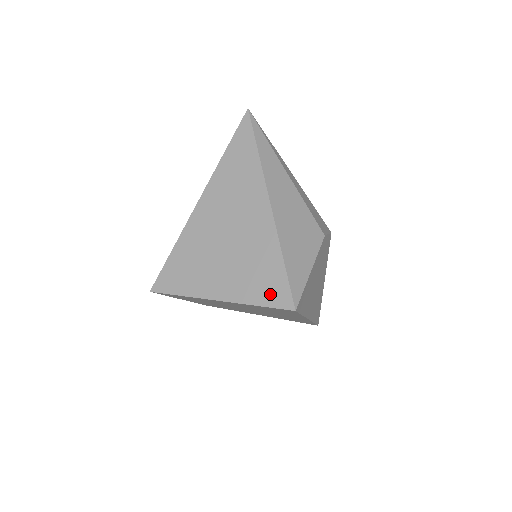
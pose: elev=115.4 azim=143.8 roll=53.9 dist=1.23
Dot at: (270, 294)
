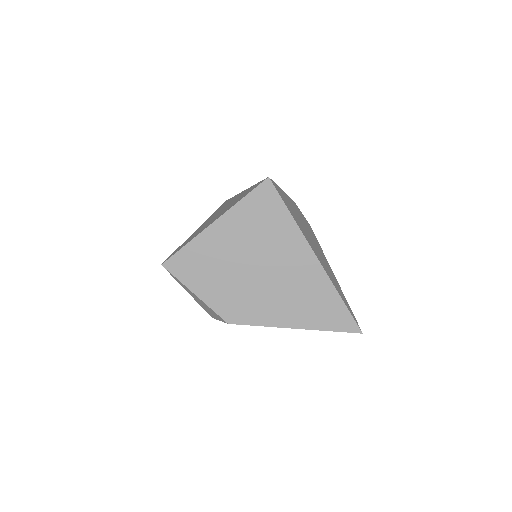
Dot at: occluded
